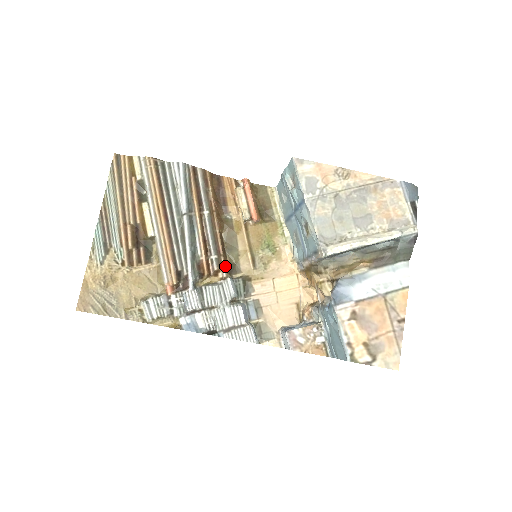
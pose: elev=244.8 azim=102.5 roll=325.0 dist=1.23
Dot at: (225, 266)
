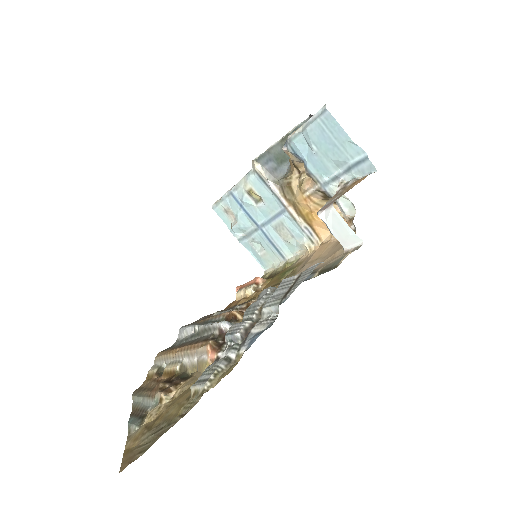
Dot at: (253, 301)
